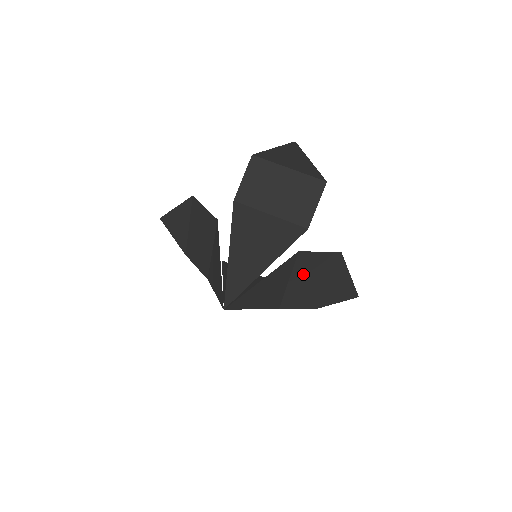
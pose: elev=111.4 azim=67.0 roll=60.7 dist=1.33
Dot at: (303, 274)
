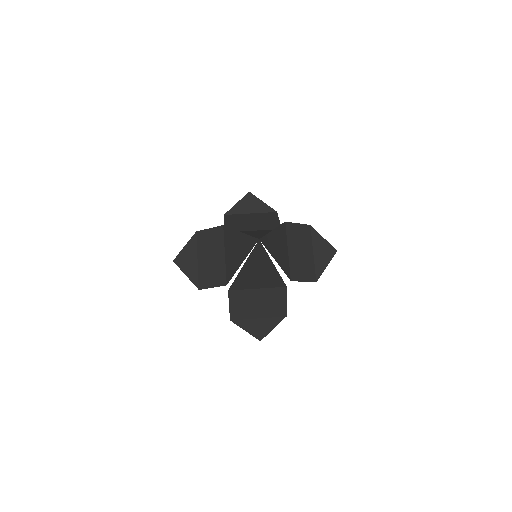
Dot at: (295, 244)
